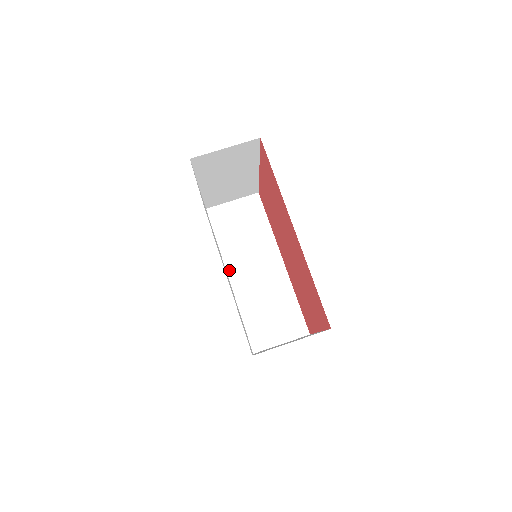
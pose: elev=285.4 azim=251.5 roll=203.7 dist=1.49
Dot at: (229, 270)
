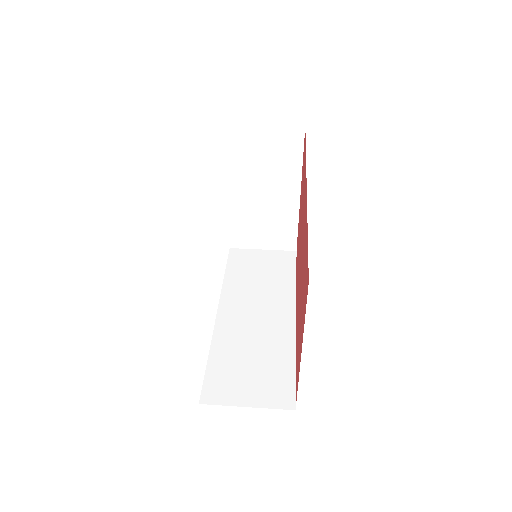
Dot at: (224, 305)
